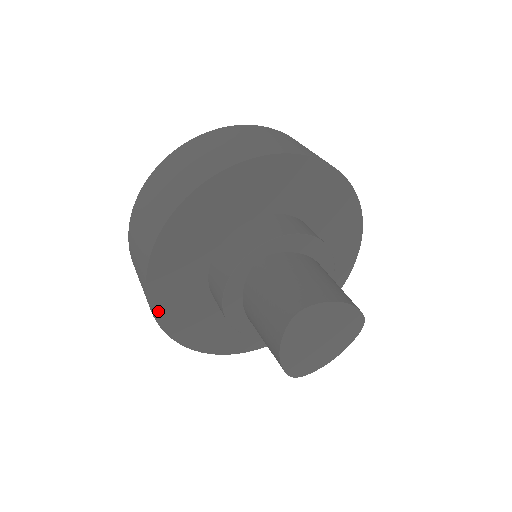
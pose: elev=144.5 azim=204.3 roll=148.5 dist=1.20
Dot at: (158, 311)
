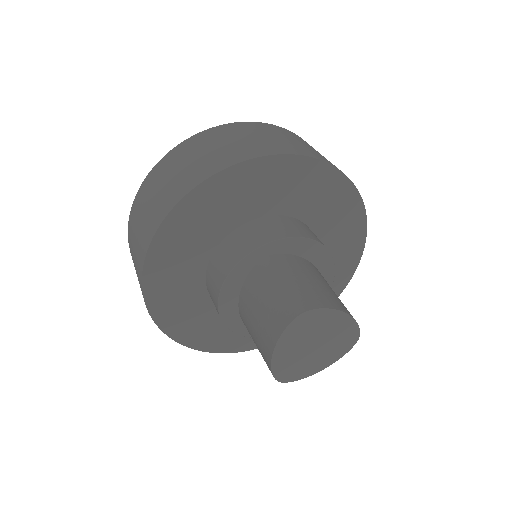
Dot at: (149, 290)
